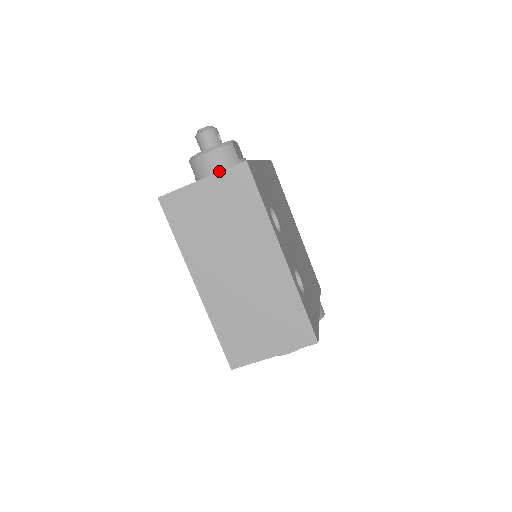
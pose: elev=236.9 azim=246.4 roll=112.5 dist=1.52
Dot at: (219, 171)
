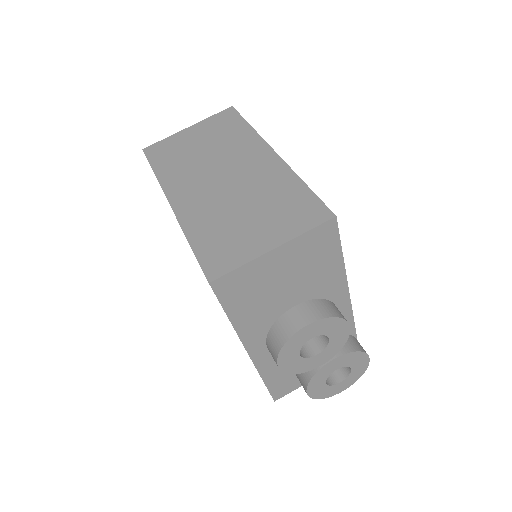
Dot at: occluded
